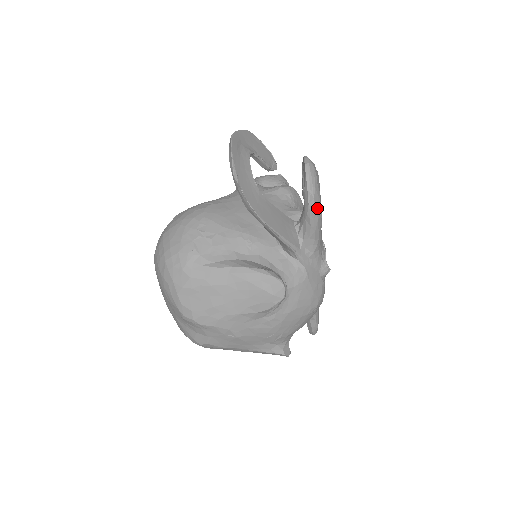
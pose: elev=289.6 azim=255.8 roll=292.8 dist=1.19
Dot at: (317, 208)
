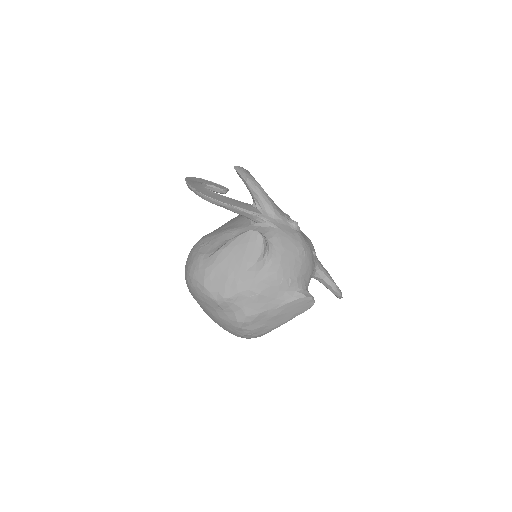
Dot at: (253, 182)
